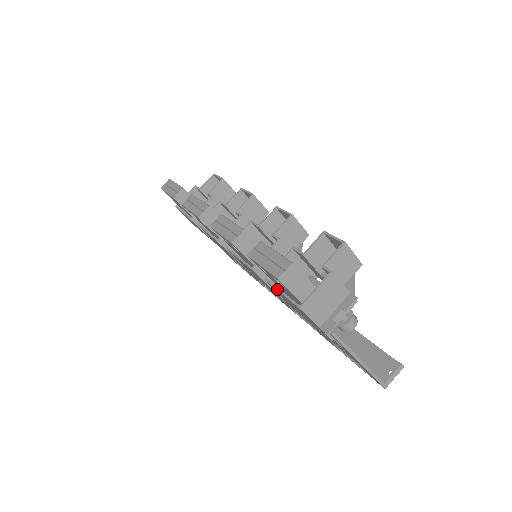
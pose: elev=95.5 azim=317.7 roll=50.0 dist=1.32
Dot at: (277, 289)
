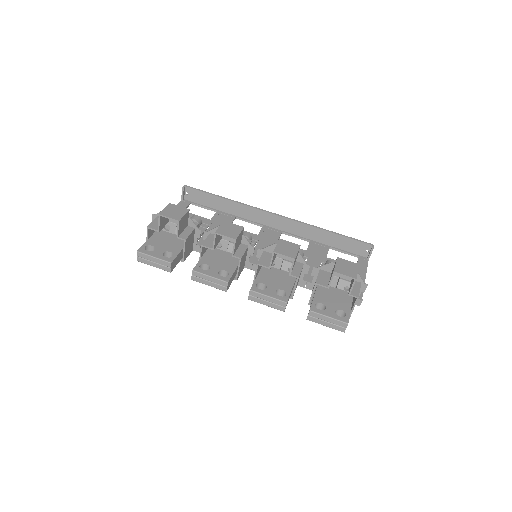
Dot at: occluded
